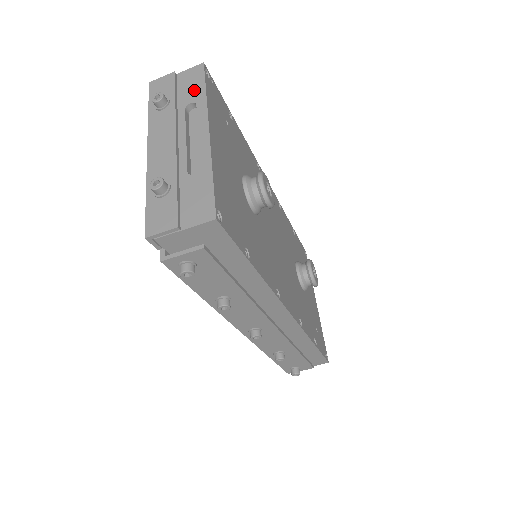
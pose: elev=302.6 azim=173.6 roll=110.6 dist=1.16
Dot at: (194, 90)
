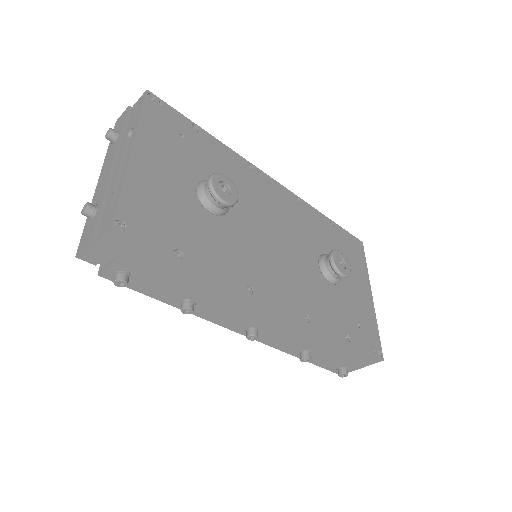
Dot at: (135, 117)
